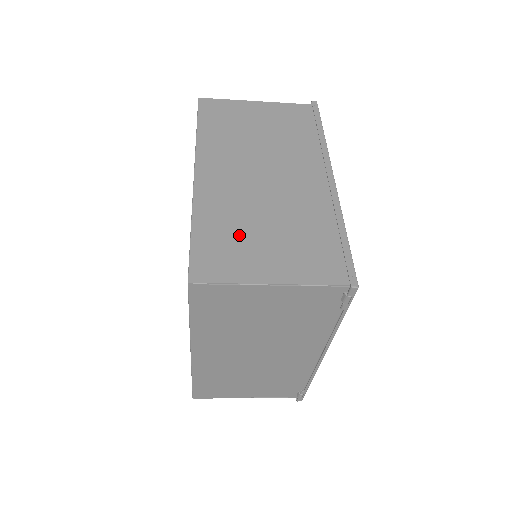
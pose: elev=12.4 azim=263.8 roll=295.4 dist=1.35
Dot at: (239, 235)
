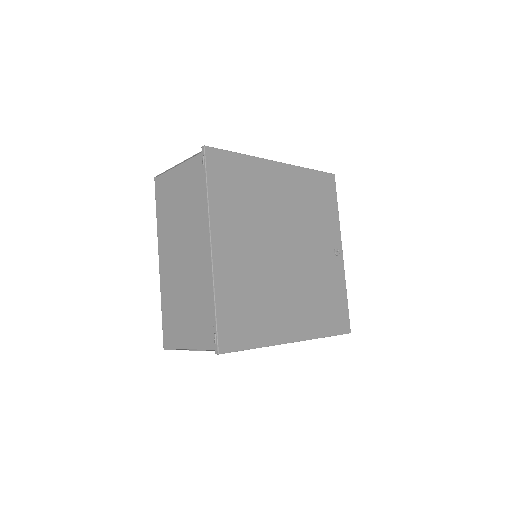
Dot at: occluded
